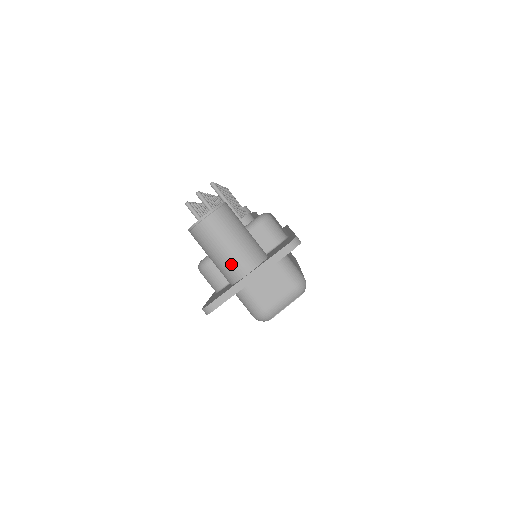
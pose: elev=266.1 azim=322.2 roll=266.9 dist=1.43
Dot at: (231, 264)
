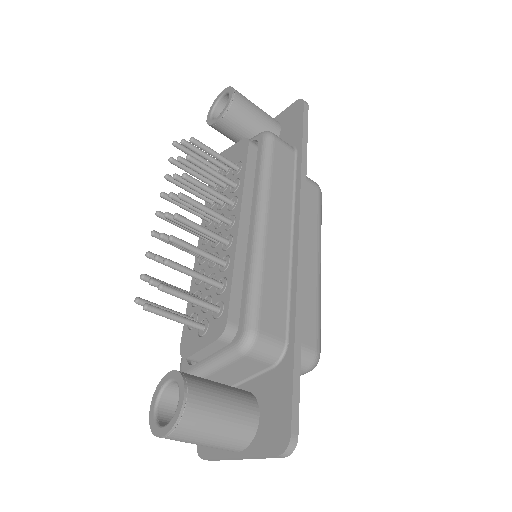
Dot at: occluded
